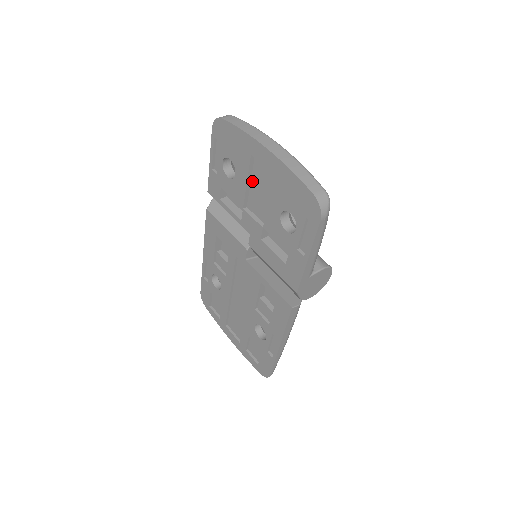
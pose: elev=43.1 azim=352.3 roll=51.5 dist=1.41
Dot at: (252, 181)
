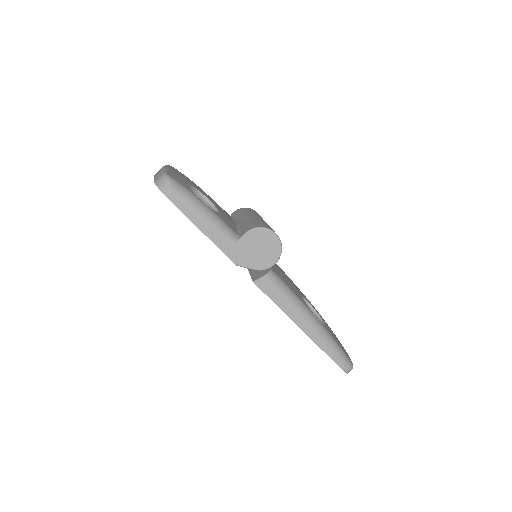
Dot at: occluded
